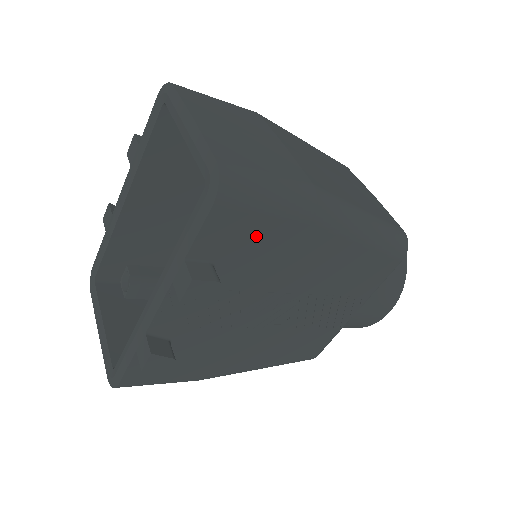
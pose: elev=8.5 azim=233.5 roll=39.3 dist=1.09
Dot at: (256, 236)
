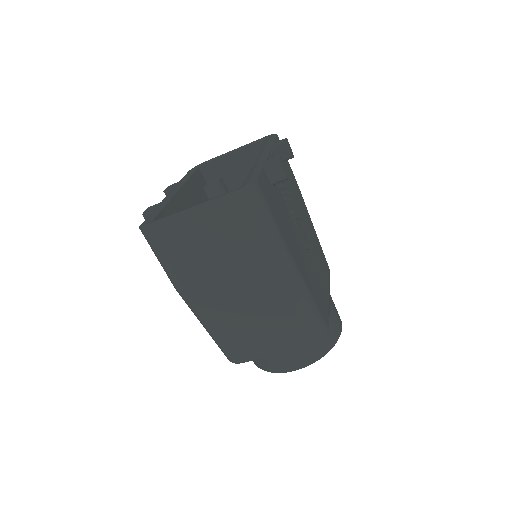
Dot at: (288, 167)
